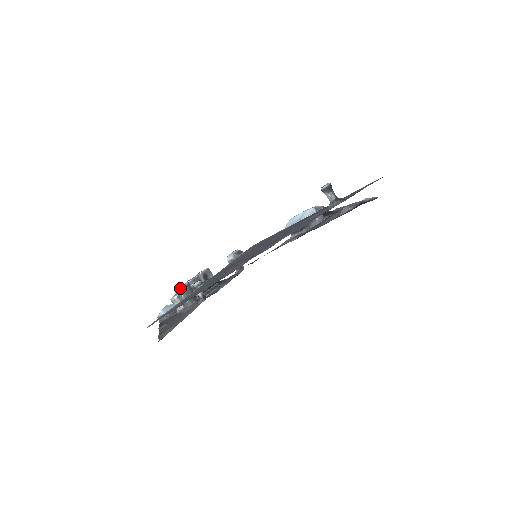
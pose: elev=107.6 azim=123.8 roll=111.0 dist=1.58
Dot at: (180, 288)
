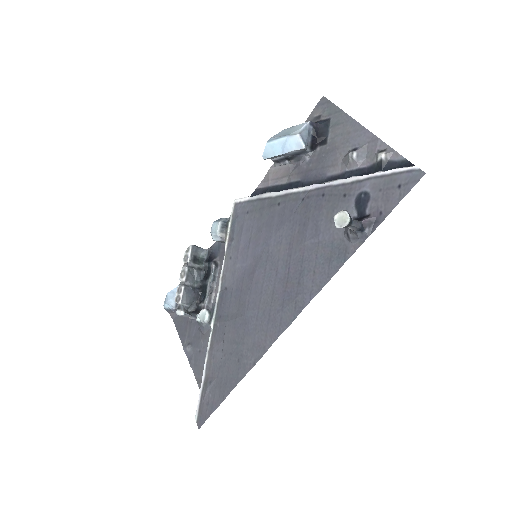
Dot at: (181, 302)
